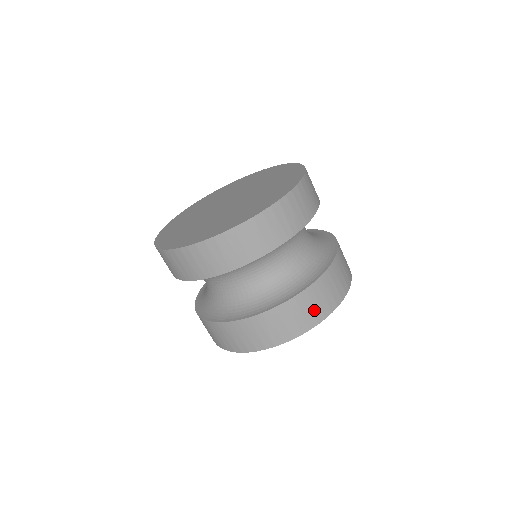
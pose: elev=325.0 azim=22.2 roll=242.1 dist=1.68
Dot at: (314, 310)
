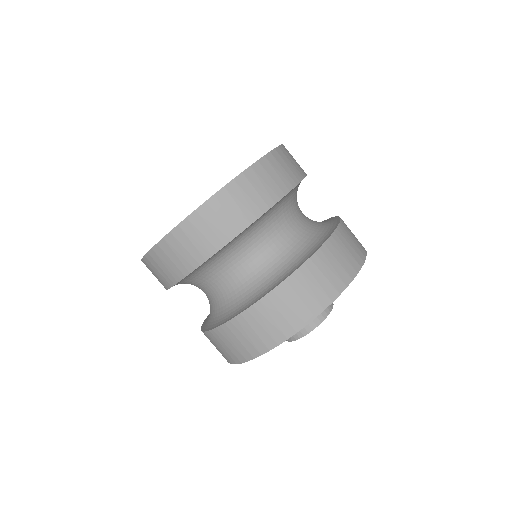
Dot at: (252, 340)
